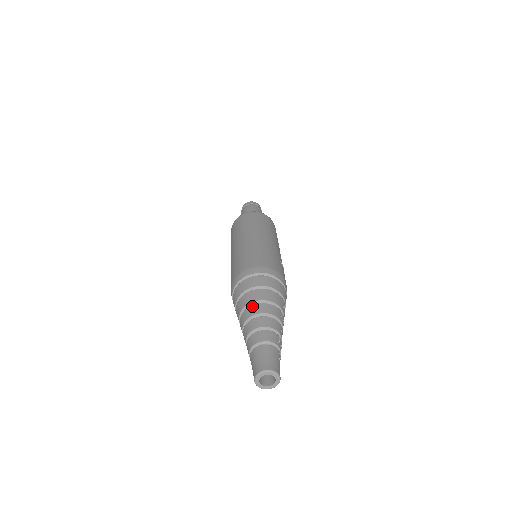
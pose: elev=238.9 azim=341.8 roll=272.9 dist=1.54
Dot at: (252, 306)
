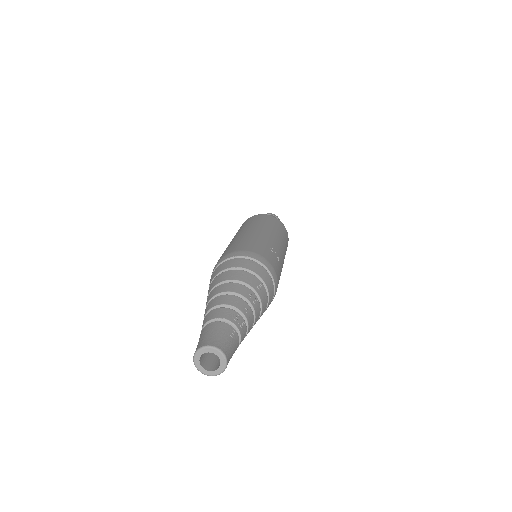
Dot at: (213, 289)
